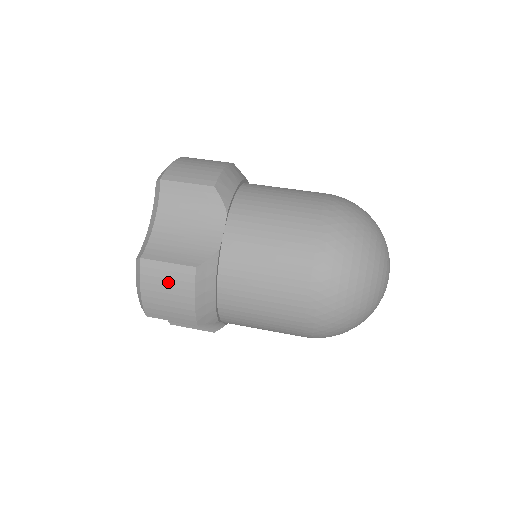
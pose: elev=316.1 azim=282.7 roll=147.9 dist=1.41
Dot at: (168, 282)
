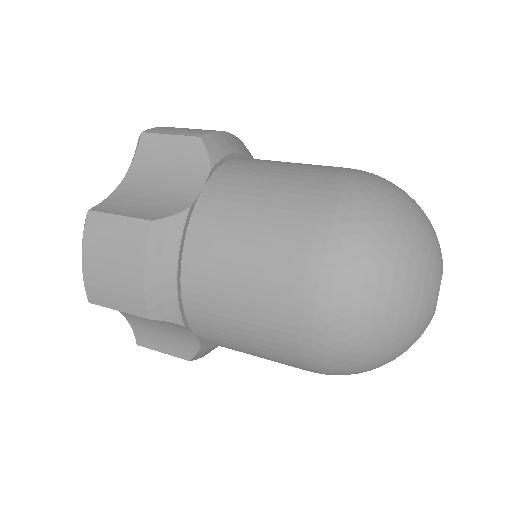
Dot at: (115, 243)
